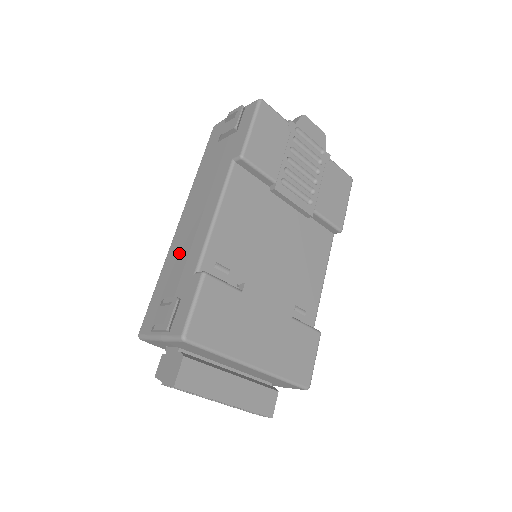
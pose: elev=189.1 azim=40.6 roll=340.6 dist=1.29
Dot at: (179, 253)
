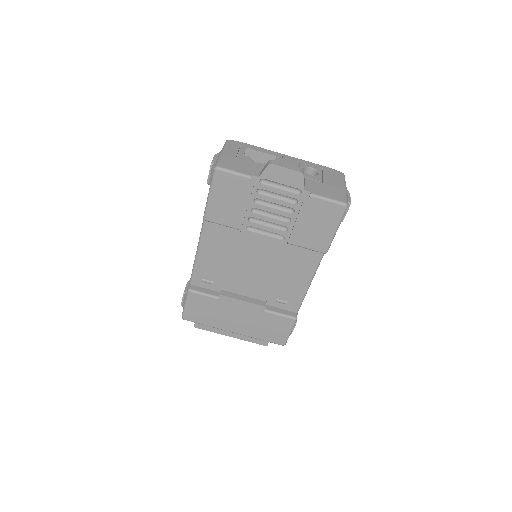
Dot at: occluded
